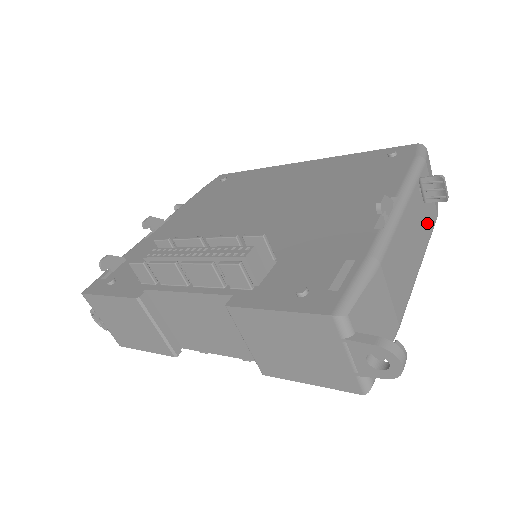
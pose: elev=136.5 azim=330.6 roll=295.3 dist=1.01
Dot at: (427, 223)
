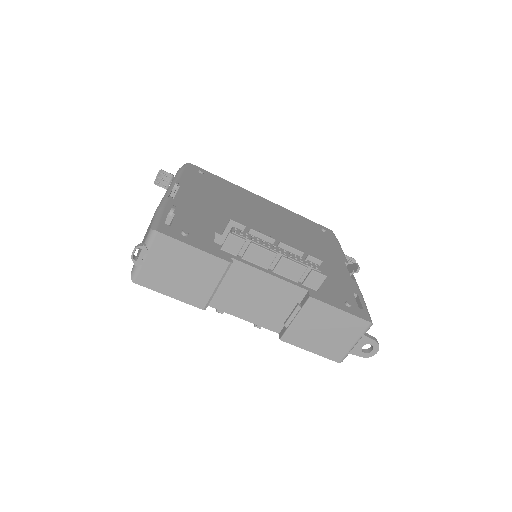
Dot at: occluded
